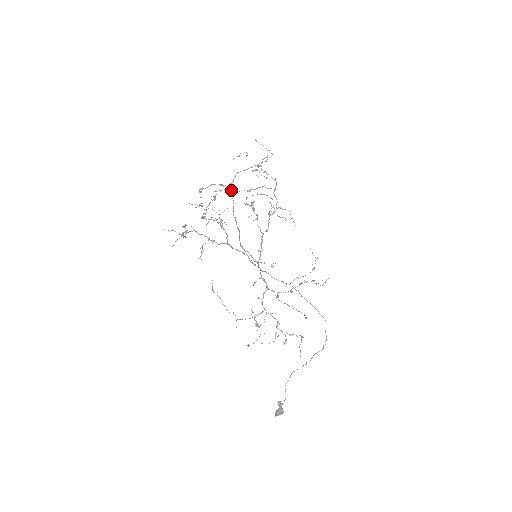
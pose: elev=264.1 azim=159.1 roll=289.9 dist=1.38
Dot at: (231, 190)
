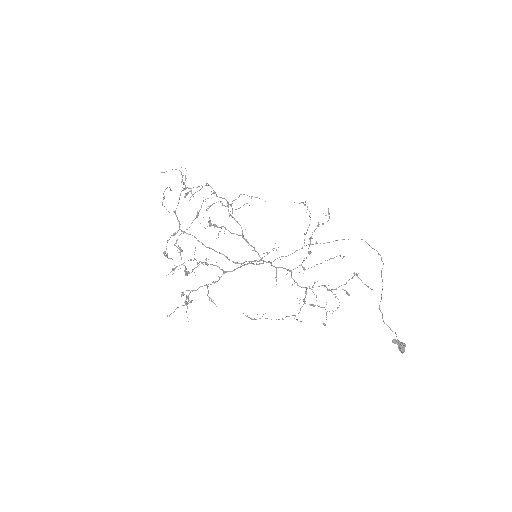
Dot at: (184, 231)
